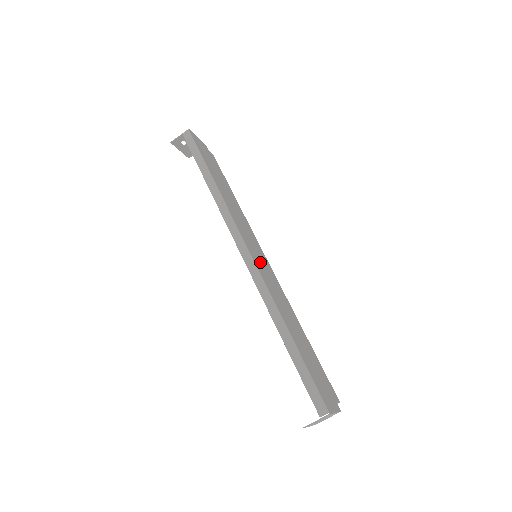
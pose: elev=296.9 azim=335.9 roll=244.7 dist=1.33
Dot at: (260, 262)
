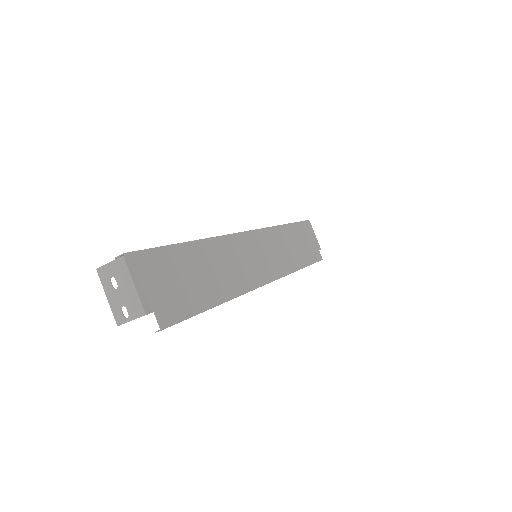
Dot at: (251, 252)
